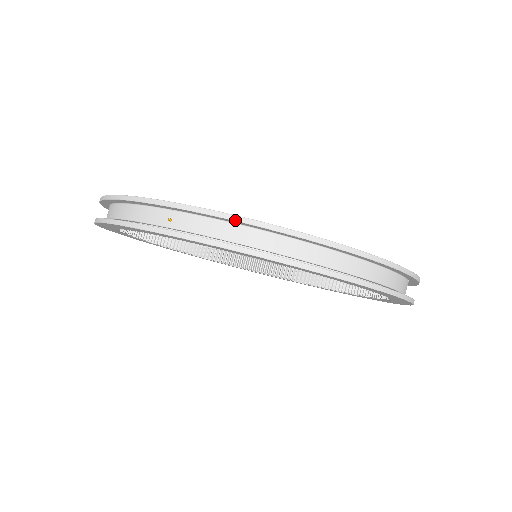
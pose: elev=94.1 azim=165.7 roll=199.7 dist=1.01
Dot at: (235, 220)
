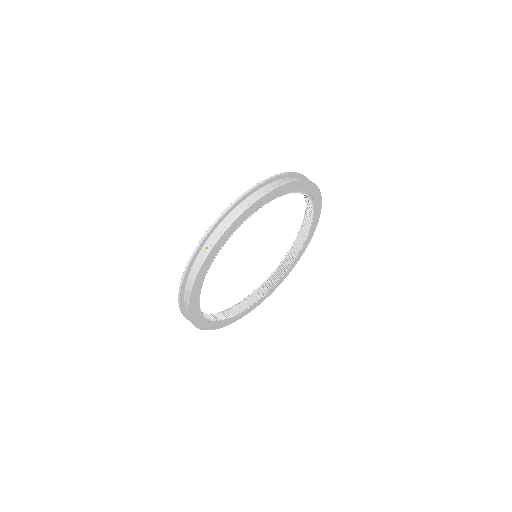
Dot at: (223, 215)
